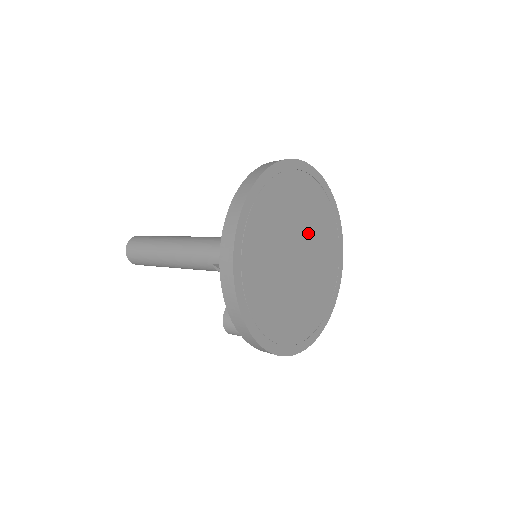
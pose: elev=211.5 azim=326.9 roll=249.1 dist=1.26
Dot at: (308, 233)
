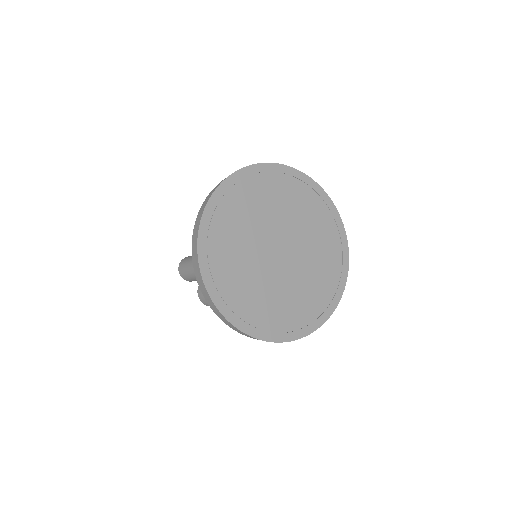
Dot at: (302, 240)
